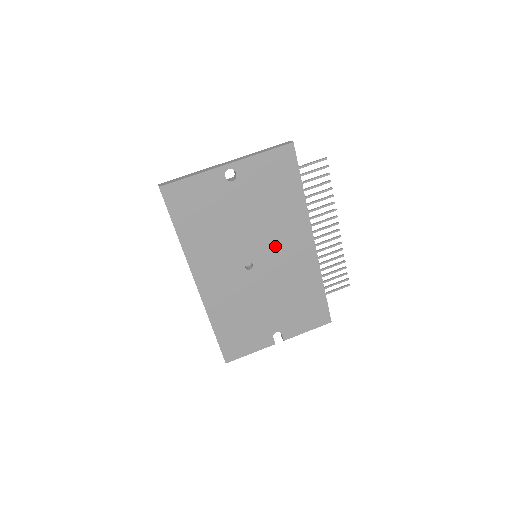
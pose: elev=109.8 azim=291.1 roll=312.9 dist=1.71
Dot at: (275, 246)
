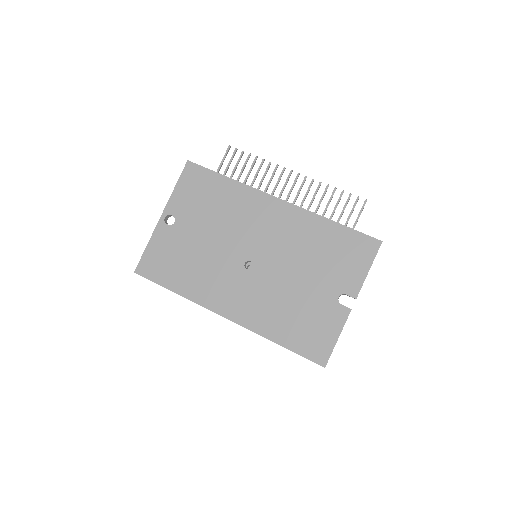
Dot at: (252, 232)
